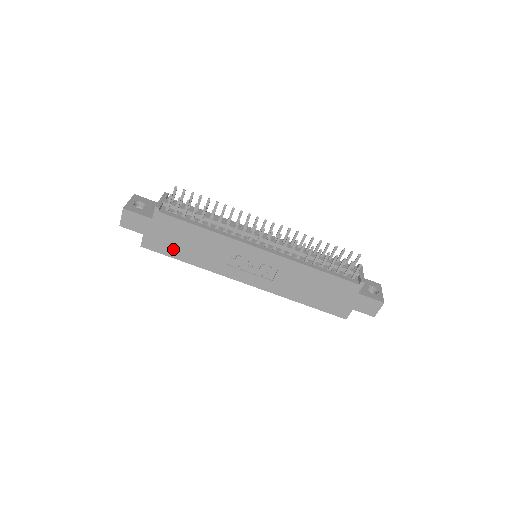
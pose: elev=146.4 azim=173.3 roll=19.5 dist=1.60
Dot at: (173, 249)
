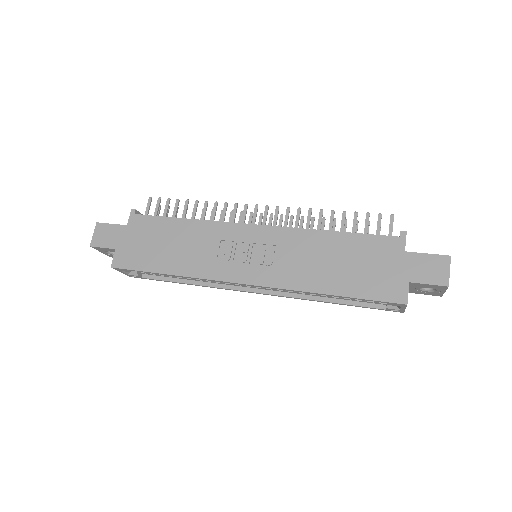
Dot at: (149, 259)
